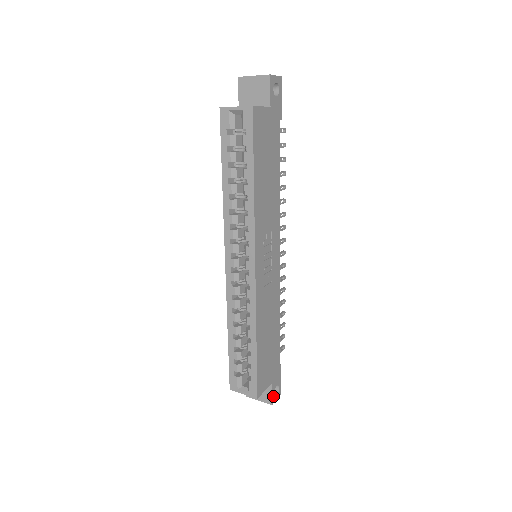
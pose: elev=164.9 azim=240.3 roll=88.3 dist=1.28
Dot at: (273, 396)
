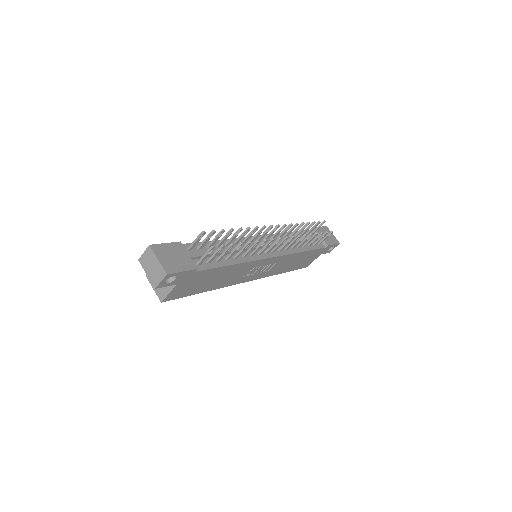
Dot at: (328, 252)
